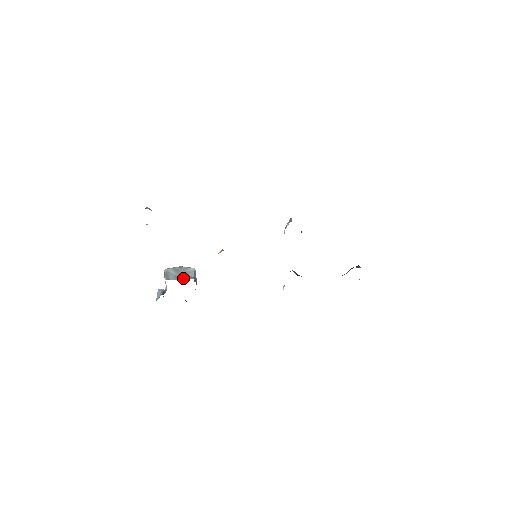
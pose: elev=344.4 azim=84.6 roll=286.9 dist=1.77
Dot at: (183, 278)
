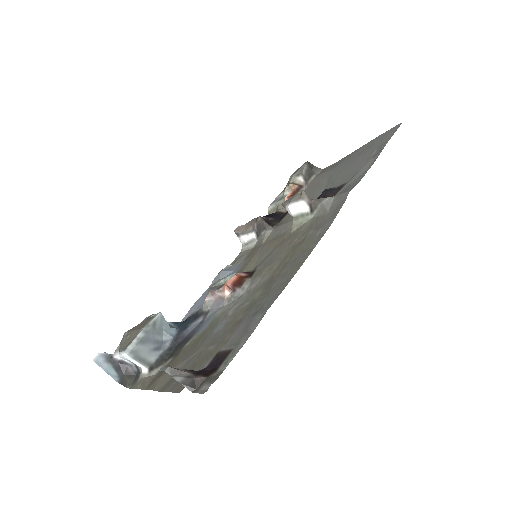
Dot at: (162, 342)
